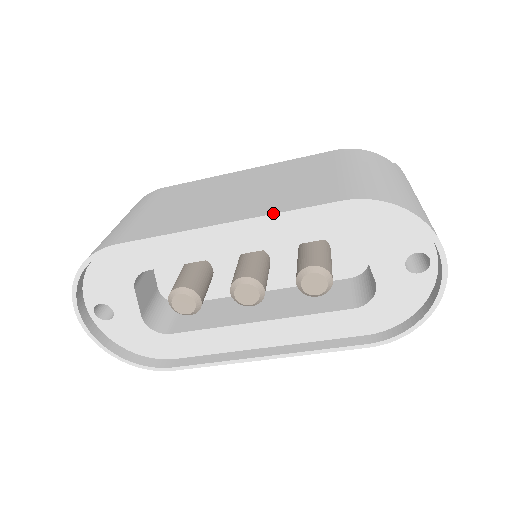
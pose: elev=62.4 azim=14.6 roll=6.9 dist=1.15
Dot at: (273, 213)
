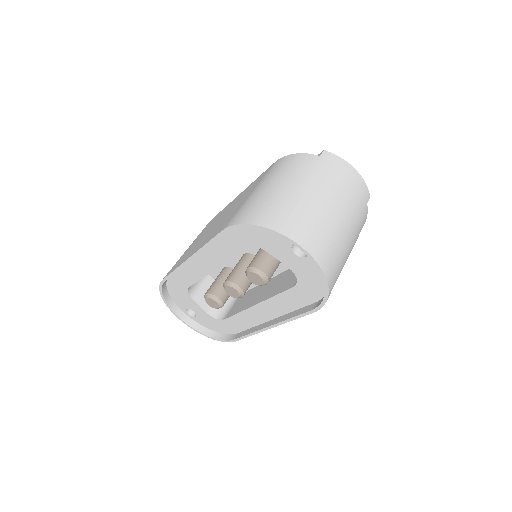
Dot at: (202, 246)
